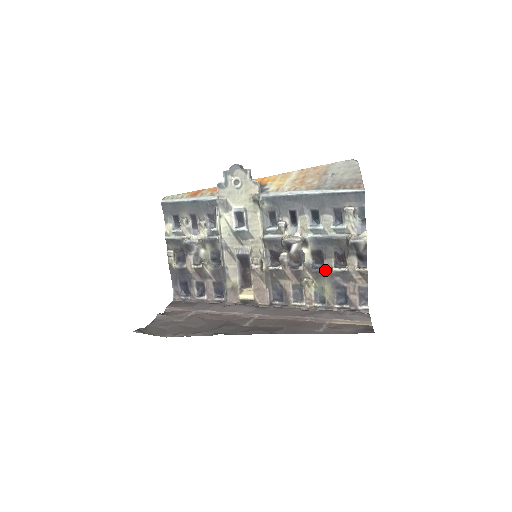
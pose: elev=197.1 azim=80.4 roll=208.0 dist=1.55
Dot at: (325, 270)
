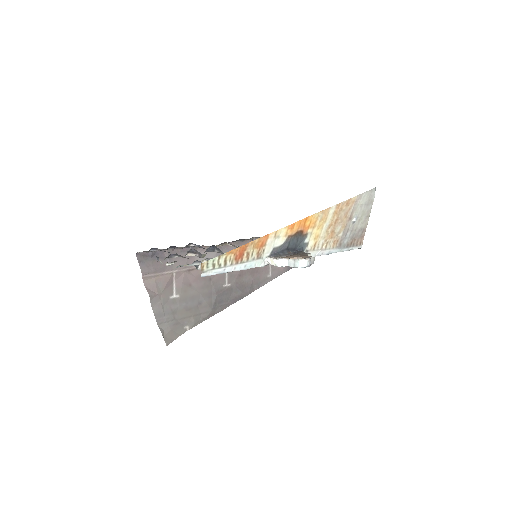
Dot at: occluded
